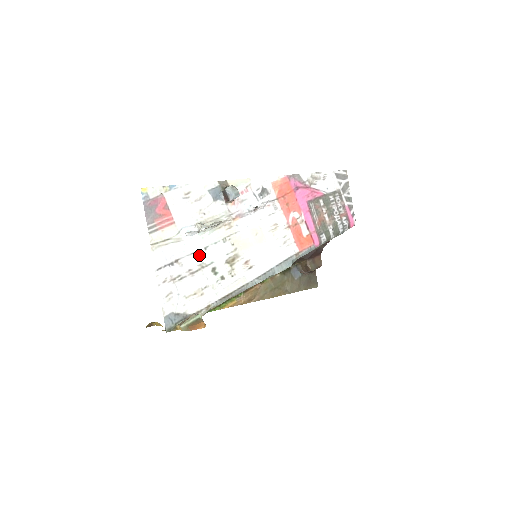
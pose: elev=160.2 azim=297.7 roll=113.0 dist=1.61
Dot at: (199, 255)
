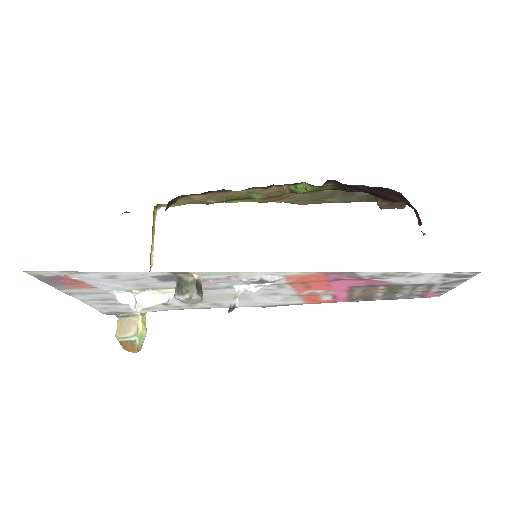
Dot at: occluded
